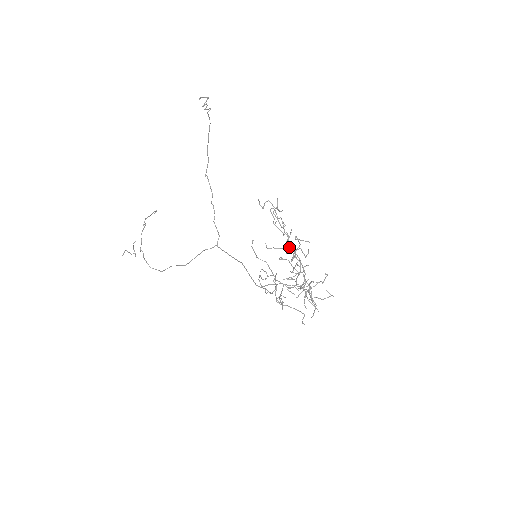
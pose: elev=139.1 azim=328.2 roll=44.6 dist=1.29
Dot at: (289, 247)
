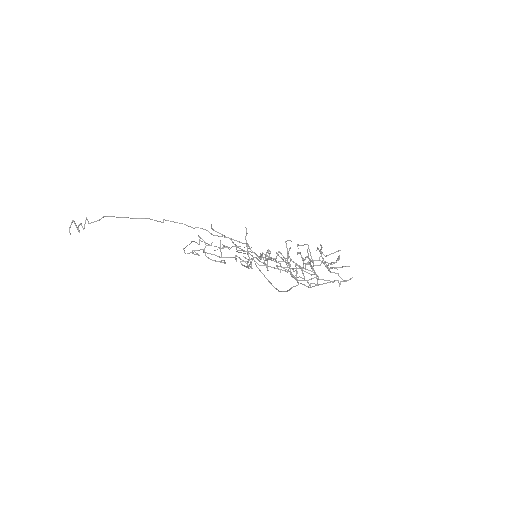
Dot at: (250, 267)
